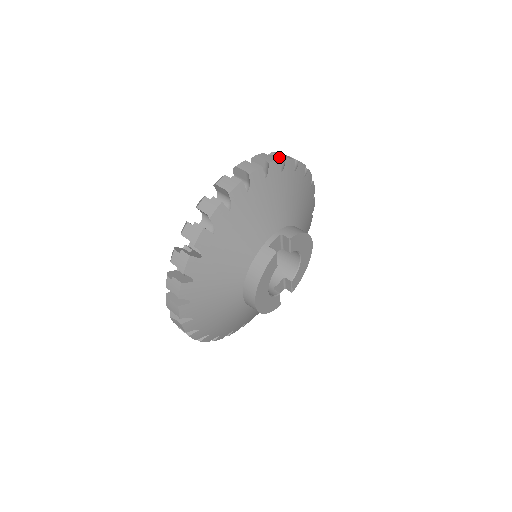
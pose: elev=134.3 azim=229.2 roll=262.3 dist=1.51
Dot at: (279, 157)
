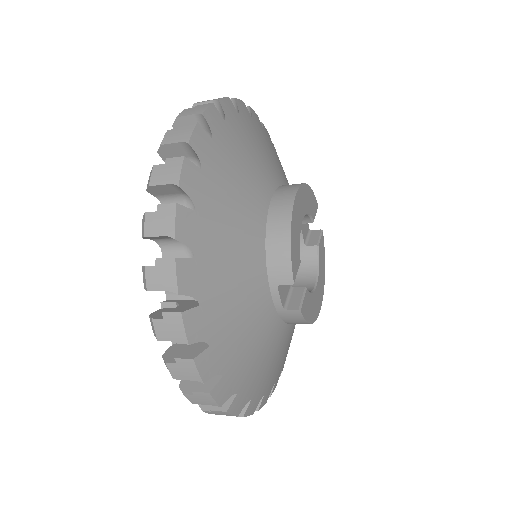
Dot at: occluded
